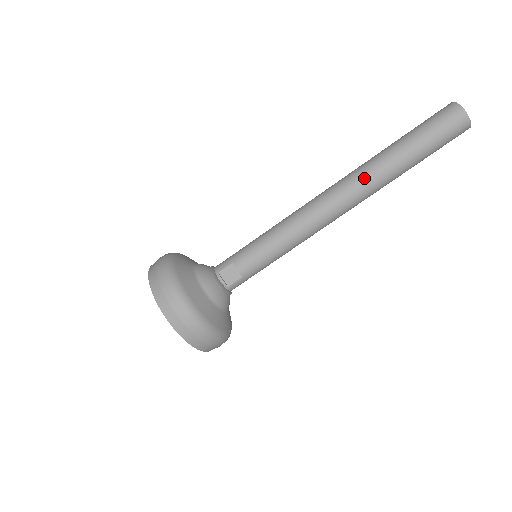
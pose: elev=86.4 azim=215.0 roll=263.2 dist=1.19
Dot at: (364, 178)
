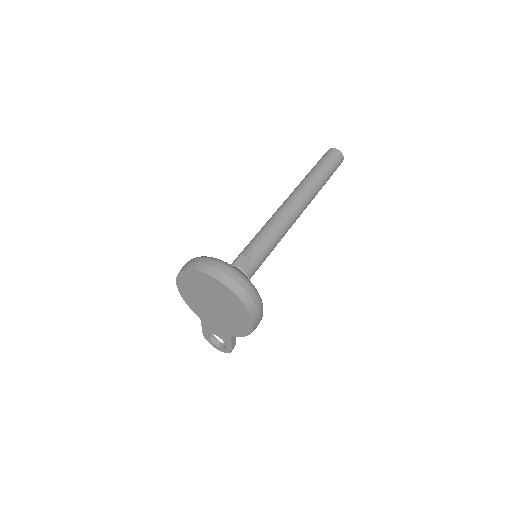
Dot at: (302, 186)
